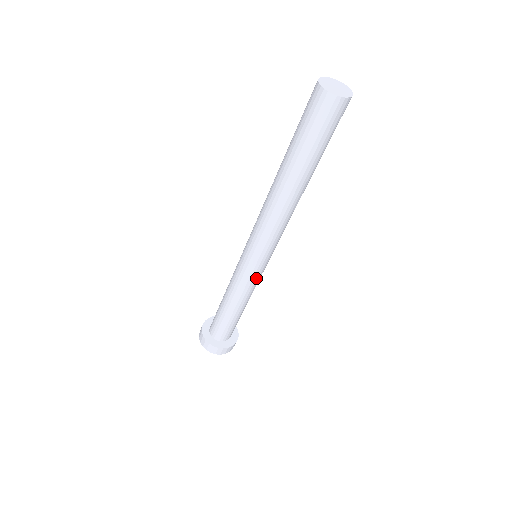
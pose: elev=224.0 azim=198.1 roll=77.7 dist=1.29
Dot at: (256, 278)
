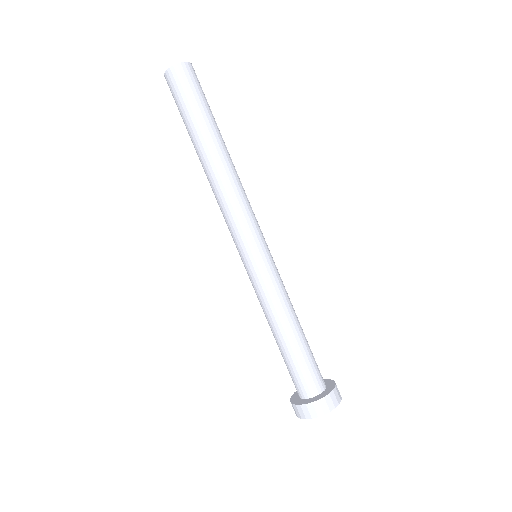
Dot at: (275, 272)
